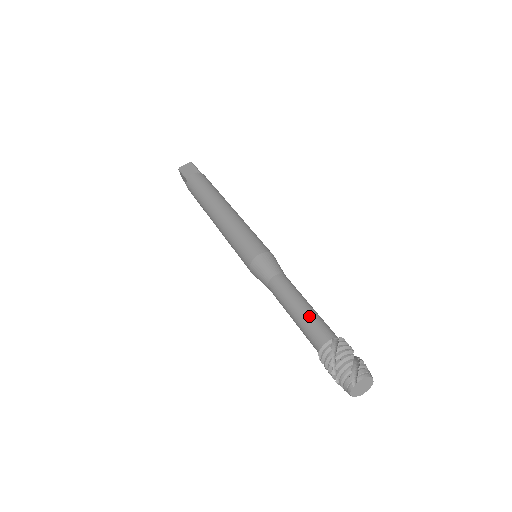
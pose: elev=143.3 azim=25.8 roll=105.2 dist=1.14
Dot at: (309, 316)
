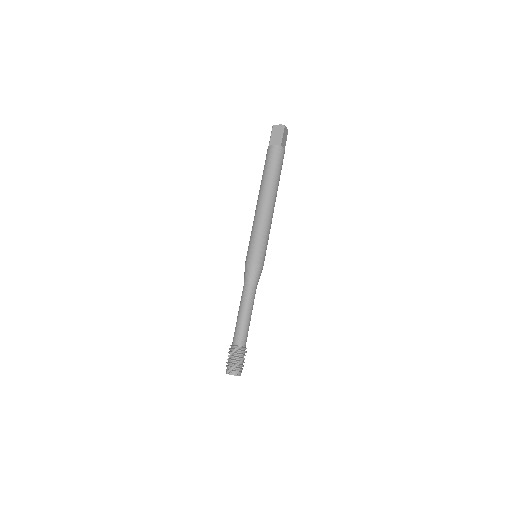
Dot at: (240, 325)
